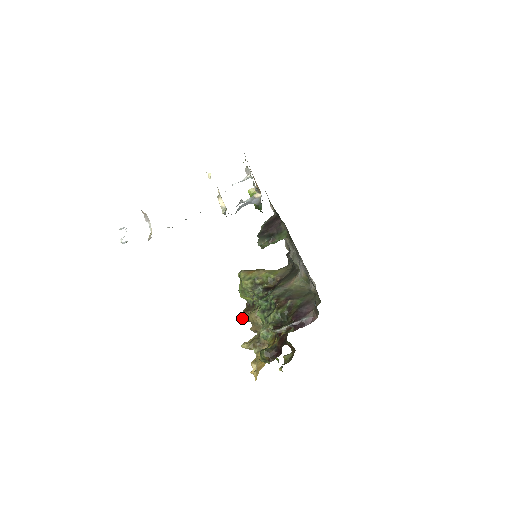
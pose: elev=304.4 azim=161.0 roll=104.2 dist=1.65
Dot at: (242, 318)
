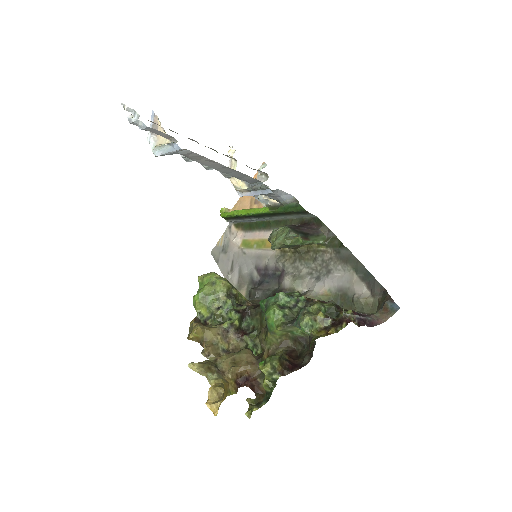
Dot at: (199, 327)
